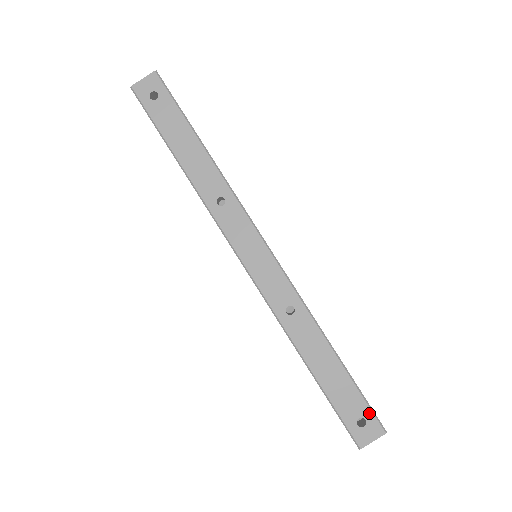
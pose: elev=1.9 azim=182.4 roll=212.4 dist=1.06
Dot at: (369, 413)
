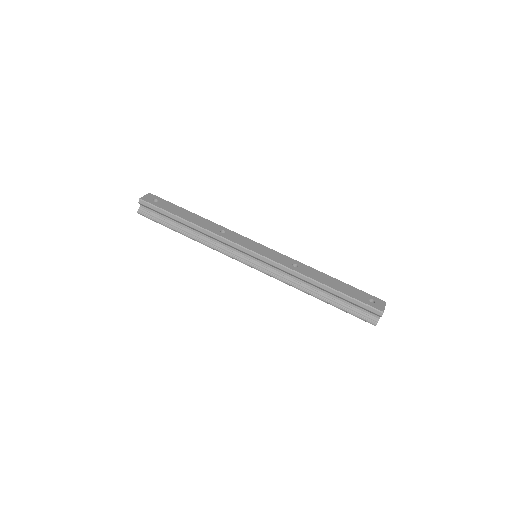
Dot at: (371, 296)
